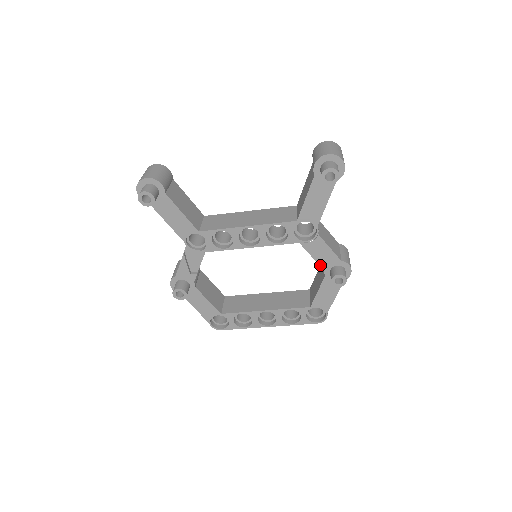
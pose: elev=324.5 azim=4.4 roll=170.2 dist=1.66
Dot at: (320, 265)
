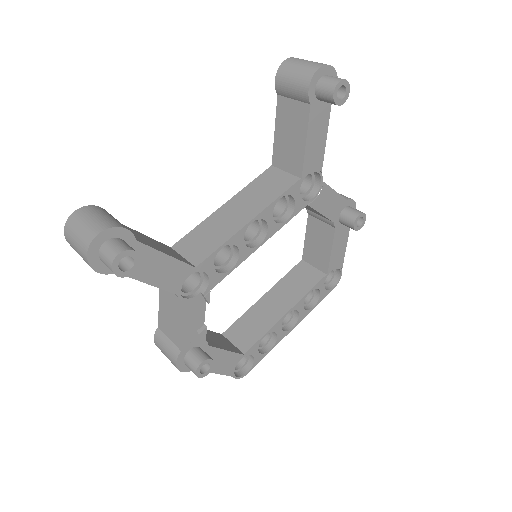
Dot at: (329, 219)
